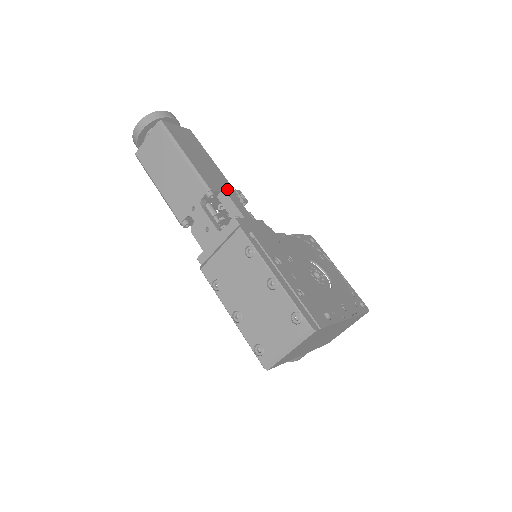
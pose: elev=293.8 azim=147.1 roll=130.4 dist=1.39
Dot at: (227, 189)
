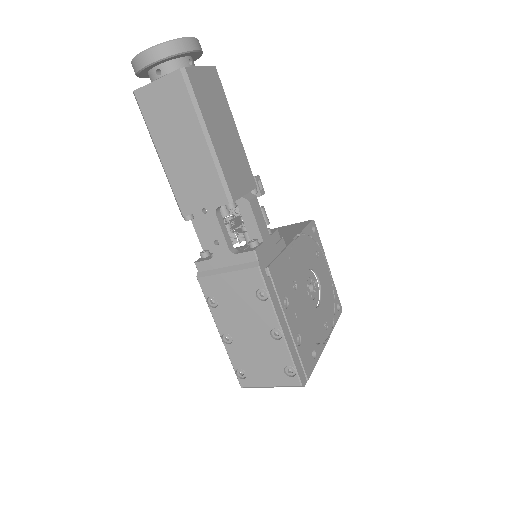
Dot at: (248, 184)
